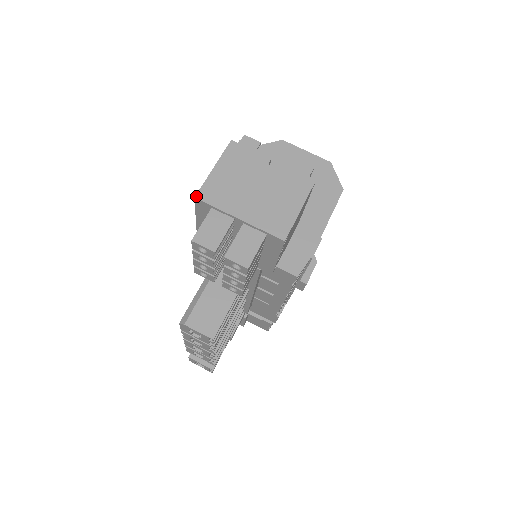
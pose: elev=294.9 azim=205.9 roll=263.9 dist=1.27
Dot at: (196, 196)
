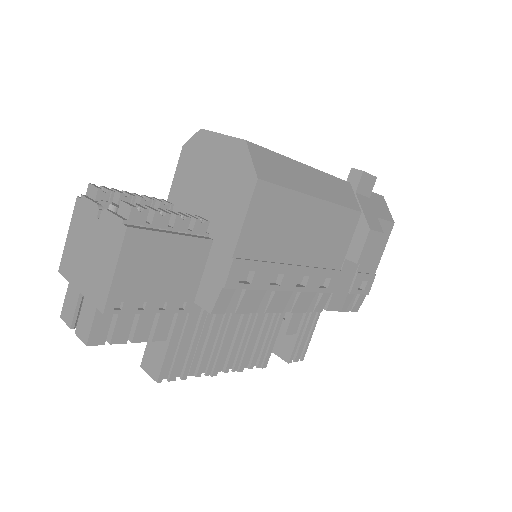
Dot at: (59, 270)
